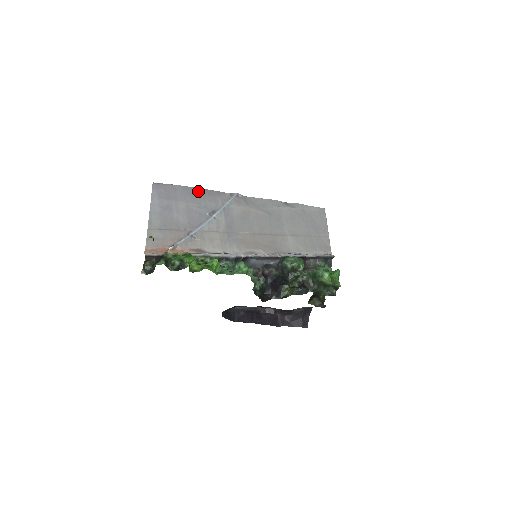
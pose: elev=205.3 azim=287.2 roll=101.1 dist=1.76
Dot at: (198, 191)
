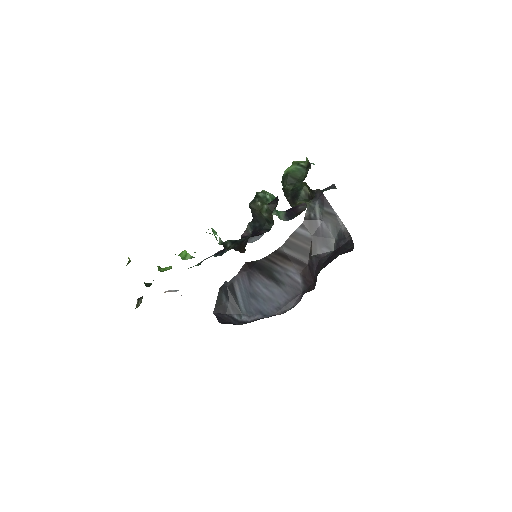
Dot at: occluded
